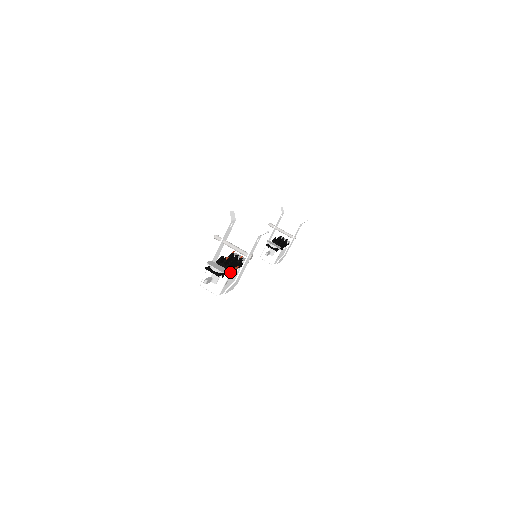
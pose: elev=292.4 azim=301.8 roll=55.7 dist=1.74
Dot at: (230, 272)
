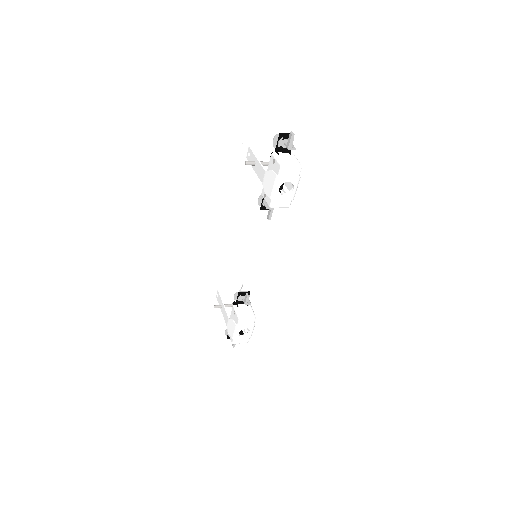
Dot at: occluded
